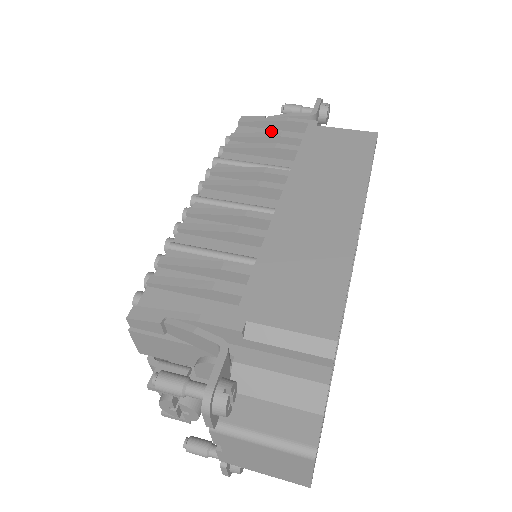
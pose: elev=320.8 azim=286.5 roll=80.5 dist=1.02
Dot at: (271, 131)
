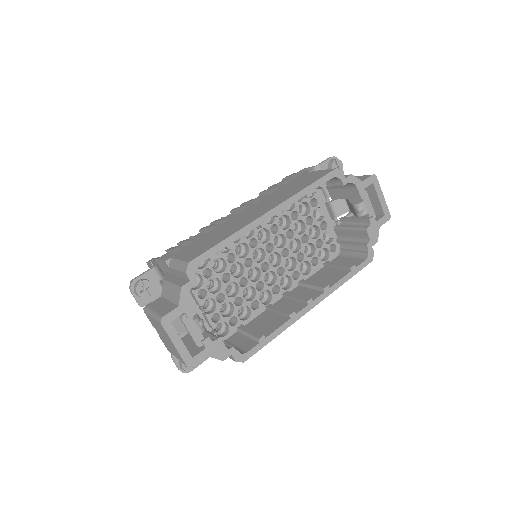
Dot at: occluded
